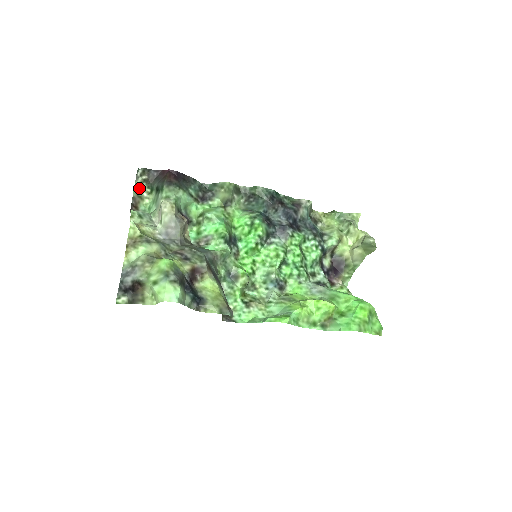
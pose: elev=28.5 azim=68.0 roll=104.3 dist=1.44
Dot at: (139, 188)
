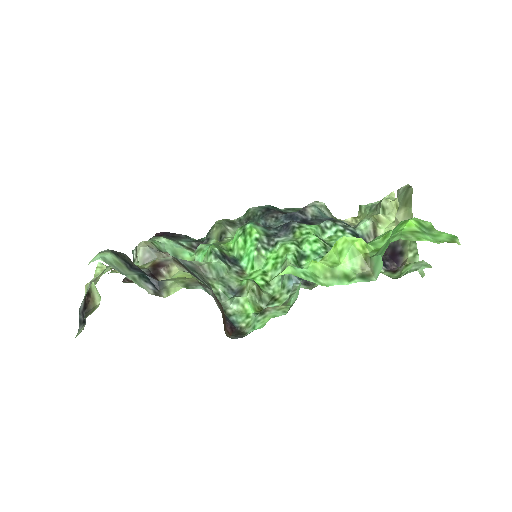
Dot at: occluded
